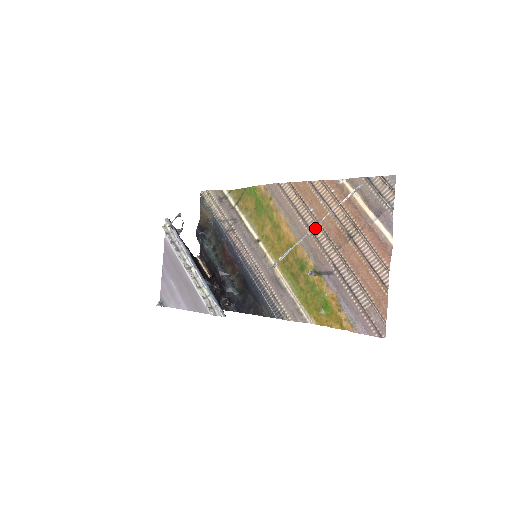
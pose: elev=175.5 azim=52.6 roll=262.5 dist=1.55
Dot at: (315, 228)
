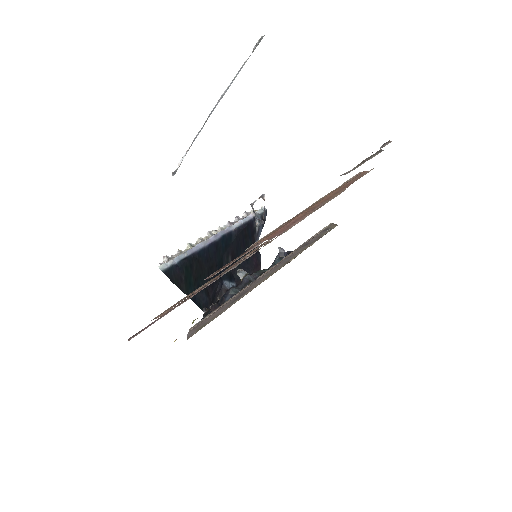
Dot at: (297, 223)
